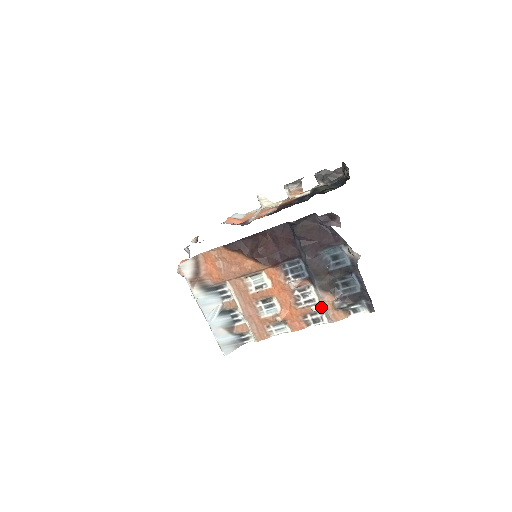
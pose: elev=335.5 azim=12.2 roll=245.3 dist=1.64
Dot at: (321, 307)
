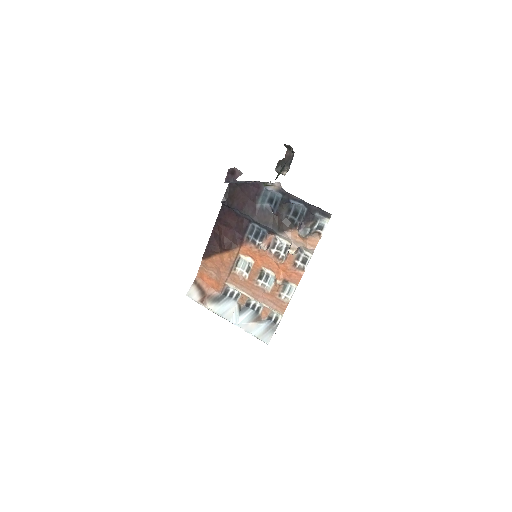
Dot at: (295, 246)
